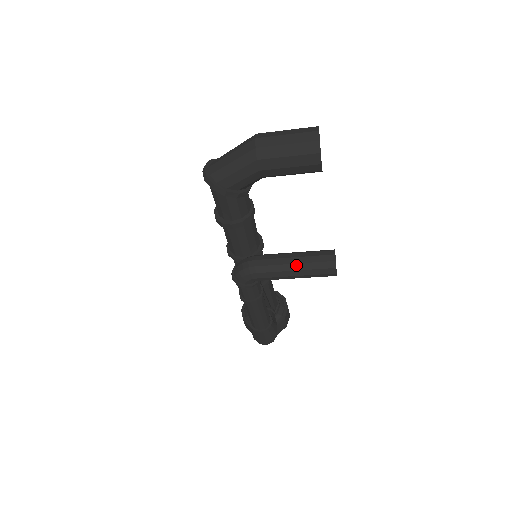
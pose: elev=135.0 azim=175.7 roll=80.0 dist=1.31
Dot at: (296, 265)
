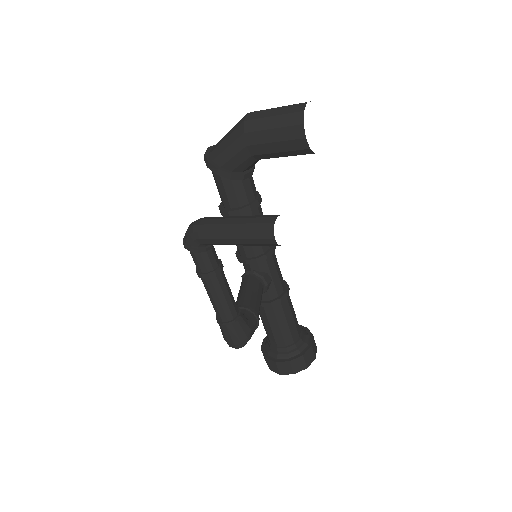
Dot at: (235, 225)
